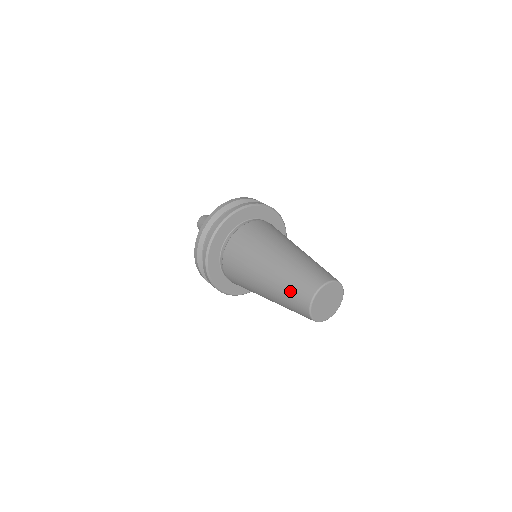
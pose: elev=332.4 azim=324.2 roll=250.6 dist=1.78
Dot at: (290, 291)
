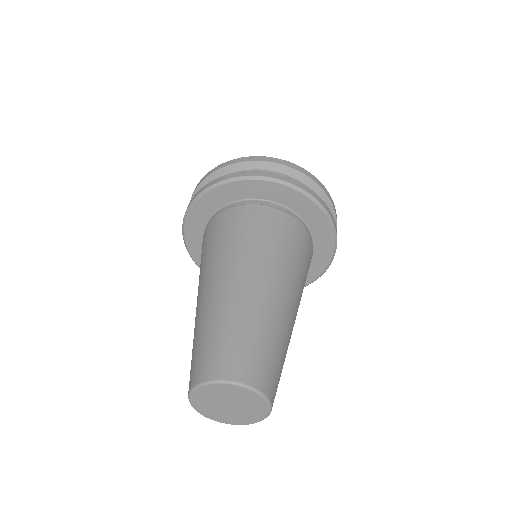
Dot at: (220, 335)
